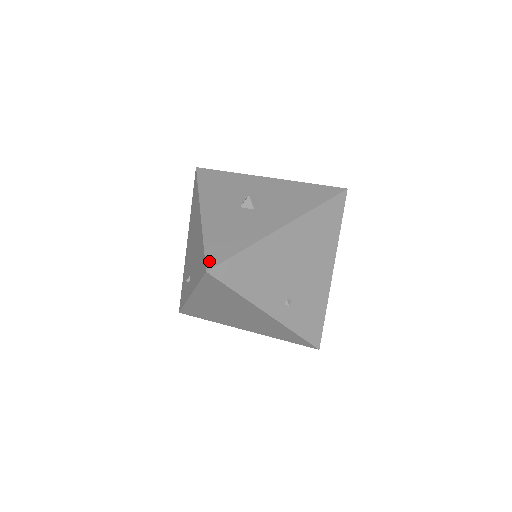
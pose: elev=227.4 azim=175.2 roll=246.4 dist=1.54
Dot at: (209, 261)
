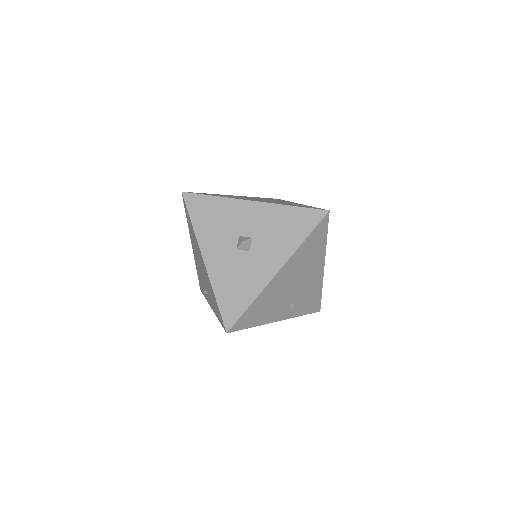
Dot at: (226, 321)
